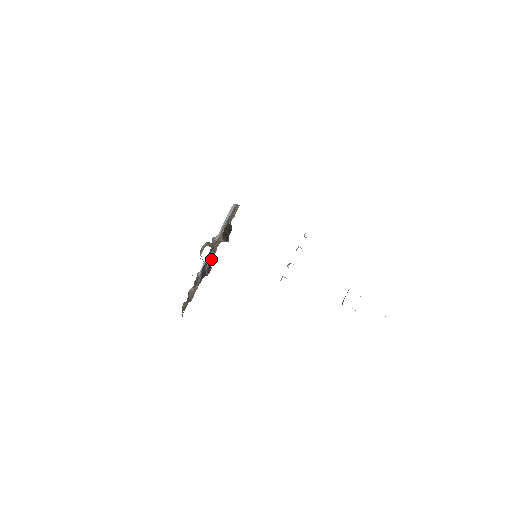
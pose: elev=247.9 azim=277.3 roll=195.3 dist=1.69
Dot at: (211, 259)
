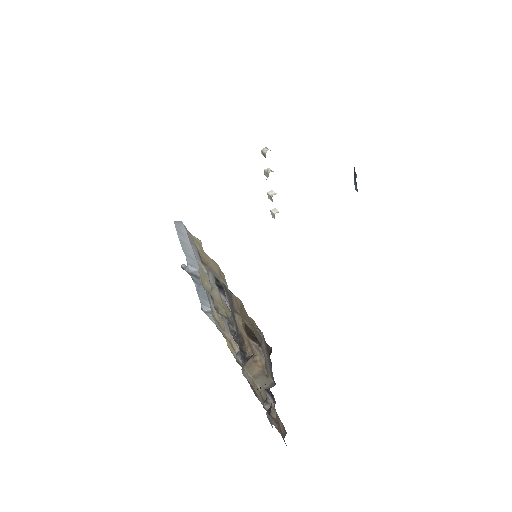
Dot at: occluded
